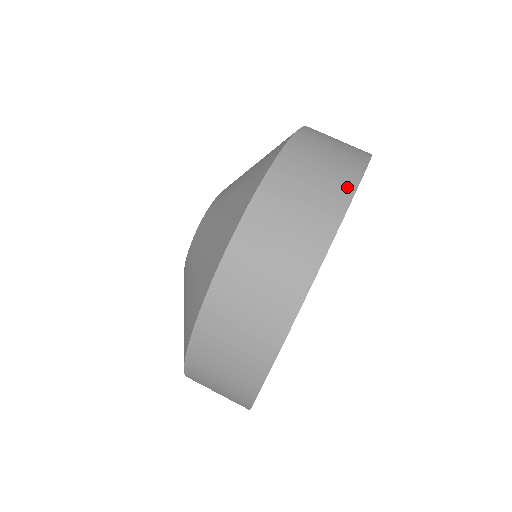
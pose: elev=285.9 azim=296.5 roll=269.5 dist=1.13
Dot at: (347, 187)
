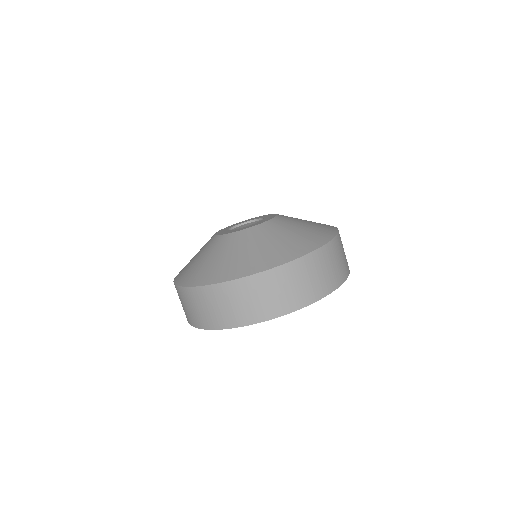
Dot at: (327, 290)
